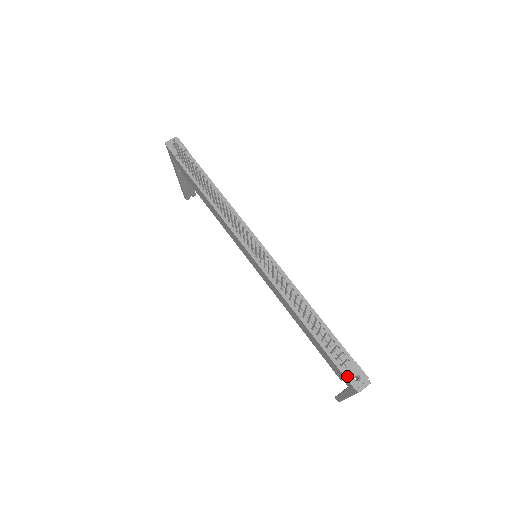
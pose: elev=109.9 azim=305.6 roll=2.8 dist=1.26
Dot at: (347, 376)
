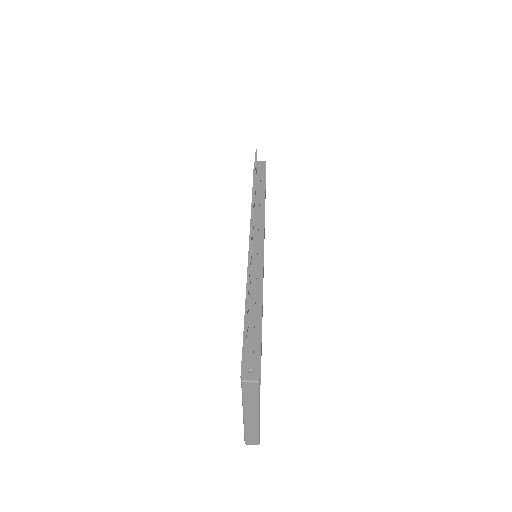
Dot at: (243, 363)
